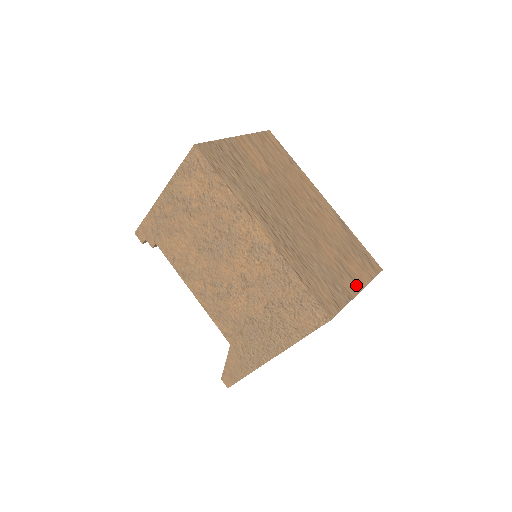
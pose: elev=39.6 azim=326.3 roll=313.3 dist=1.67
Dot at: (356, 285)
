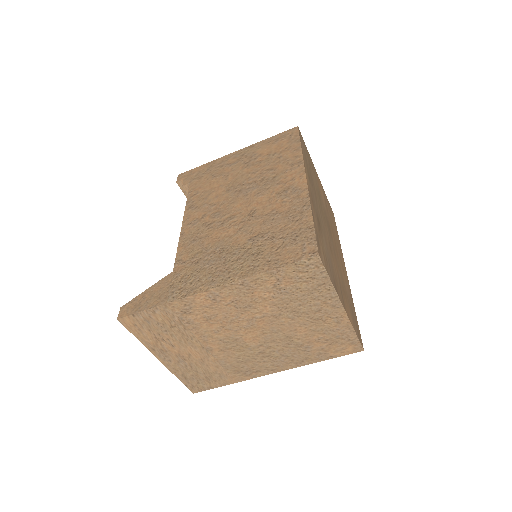
Dot at: (343, 303)
